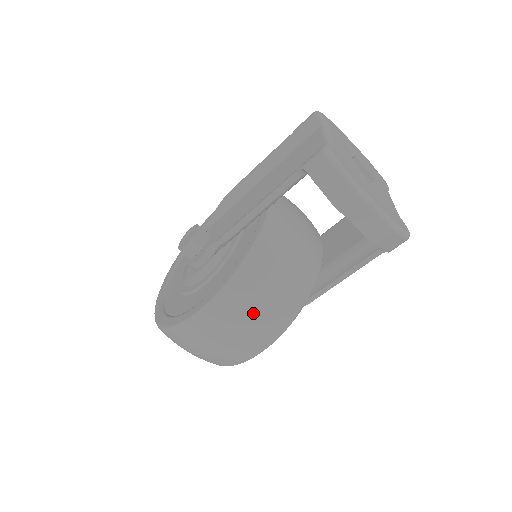
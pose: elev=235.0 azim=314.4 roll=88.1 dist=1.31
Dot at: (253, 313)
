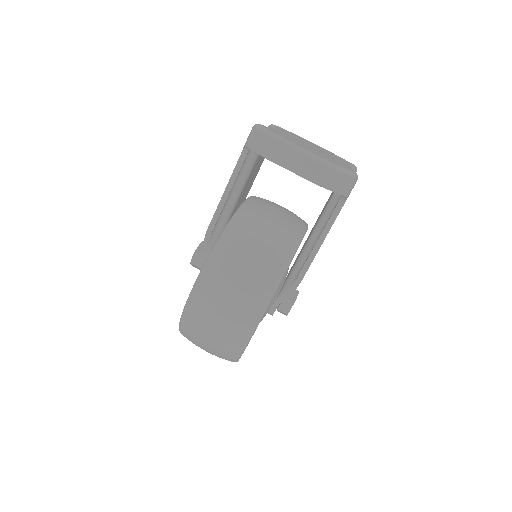
Dot at: (236, 277)
